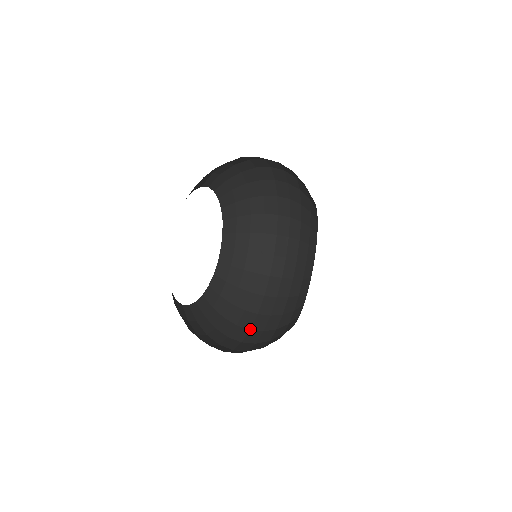
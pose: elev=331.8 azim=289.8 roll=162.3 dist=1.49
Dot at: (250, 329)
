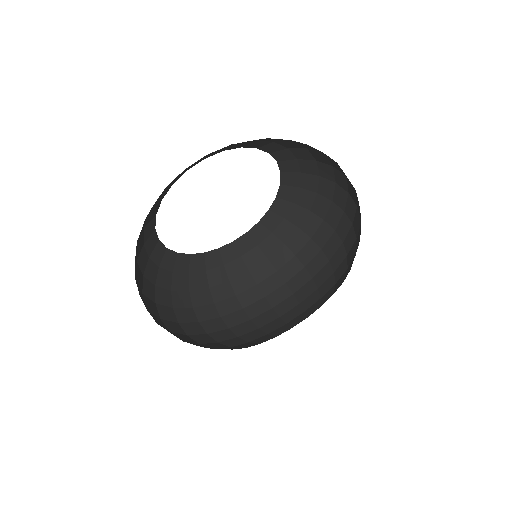
Dot at: (265, 296)
